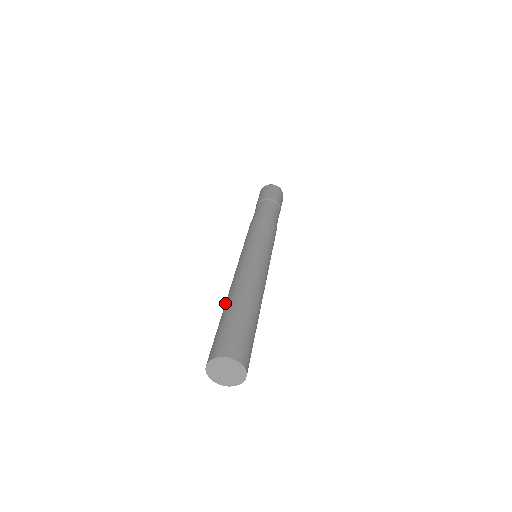
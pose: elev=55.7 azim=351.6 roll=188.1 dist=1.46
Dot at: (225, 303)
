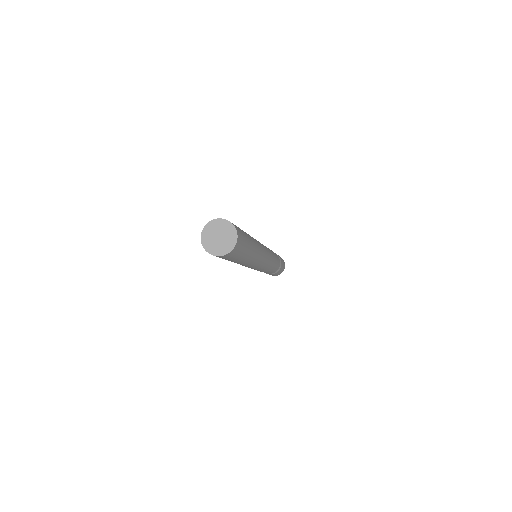
Dot at: occluded
